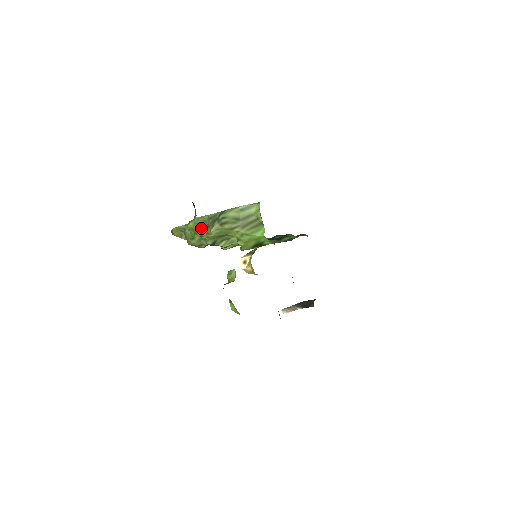
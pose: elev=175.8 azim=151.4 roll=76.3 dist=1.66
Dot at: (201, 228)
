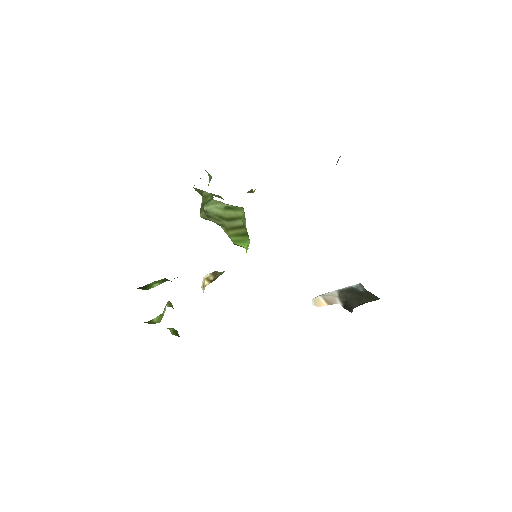
Dot at: occluded
